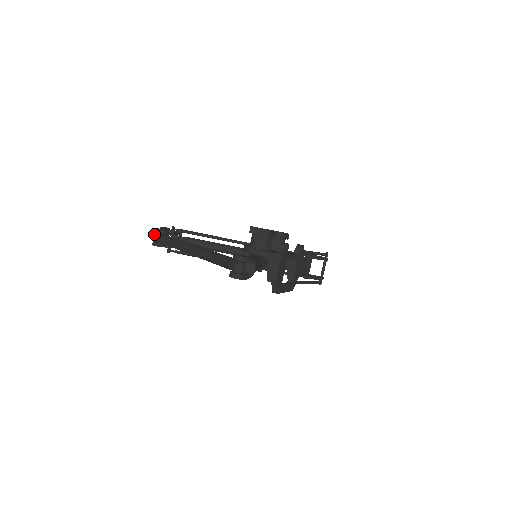
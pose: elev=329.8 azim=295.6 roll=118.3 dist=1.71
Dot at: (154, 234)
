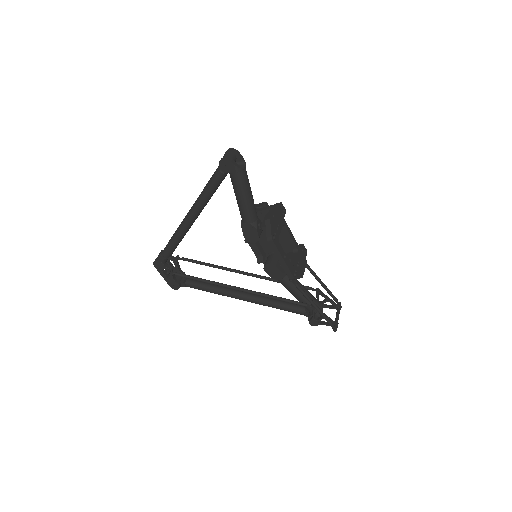
Dot at: occluded
